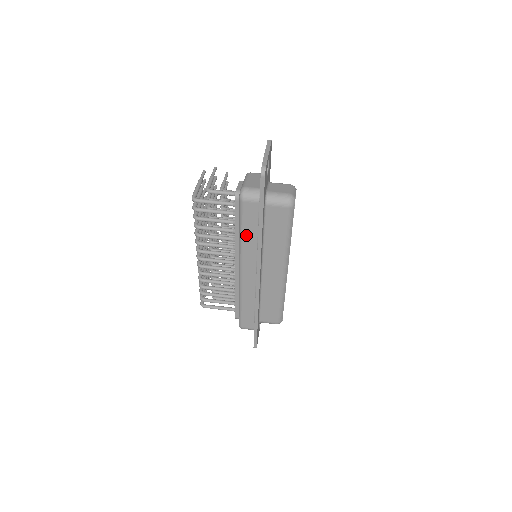
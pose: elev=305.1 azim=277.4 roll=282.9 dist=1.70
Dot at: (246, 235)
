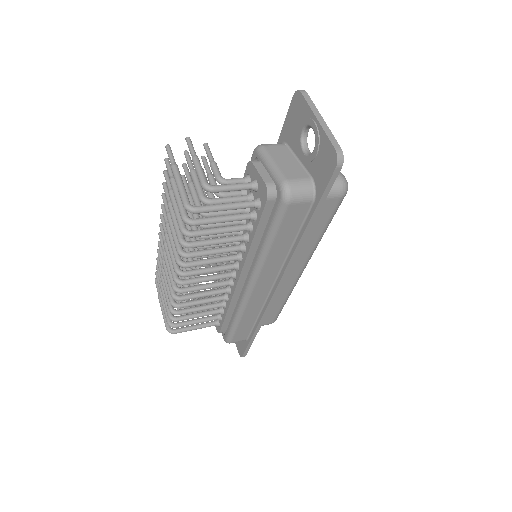
Dot at: (276, 246)
